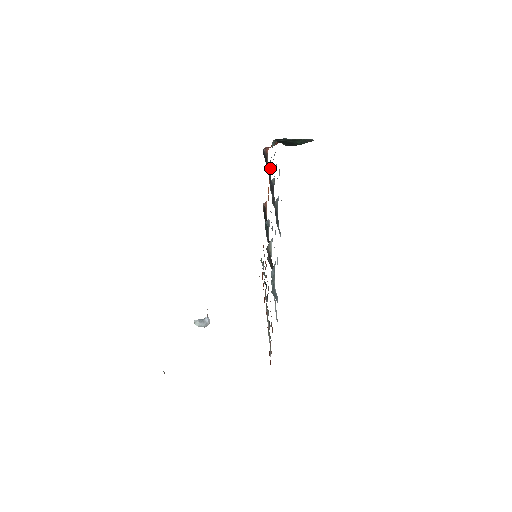
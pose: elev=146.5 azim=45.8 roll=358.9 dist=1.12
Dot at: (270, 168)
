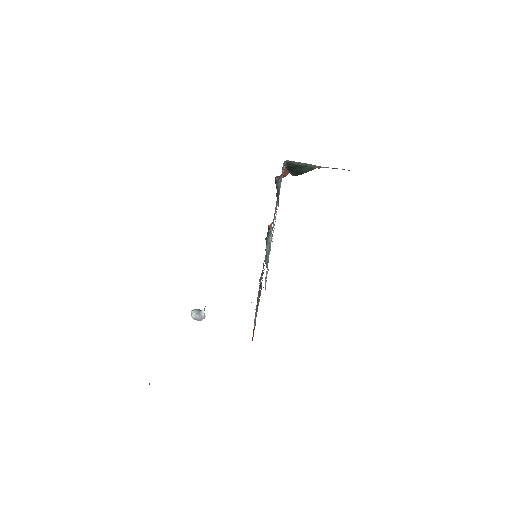
Dot at: occluded
